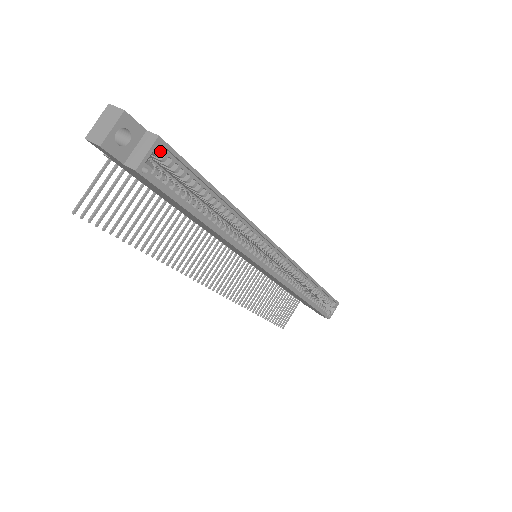
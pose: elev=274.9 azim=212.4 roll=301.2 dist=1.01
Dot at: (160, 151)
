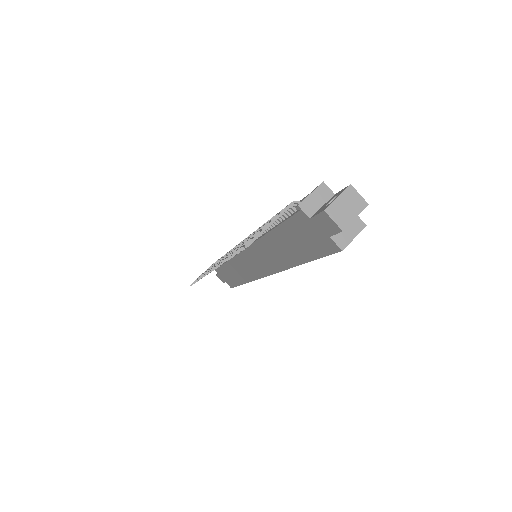
Dot at: (355, 234)
